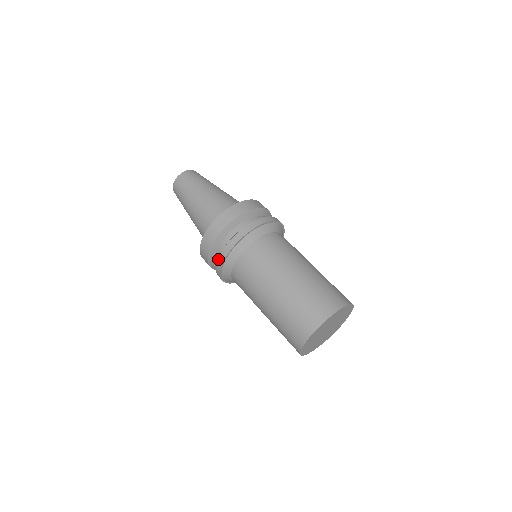
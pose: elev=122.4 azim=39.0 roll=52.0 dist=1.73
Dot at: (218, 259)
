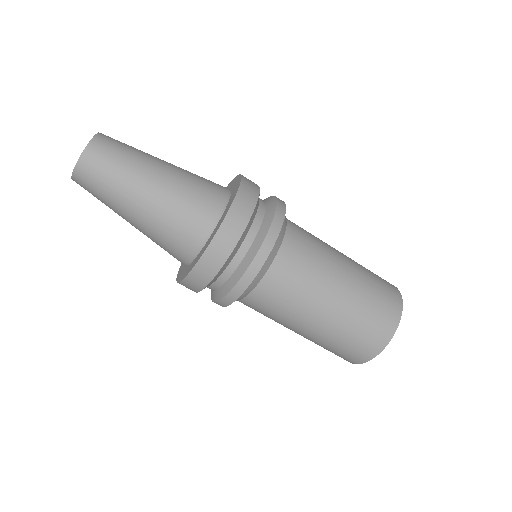
Dot at: occluded
